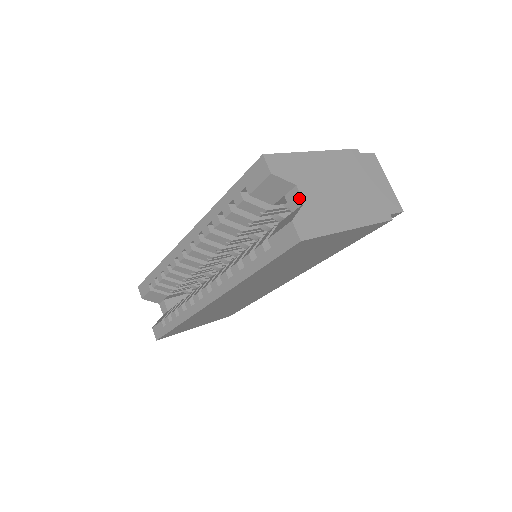
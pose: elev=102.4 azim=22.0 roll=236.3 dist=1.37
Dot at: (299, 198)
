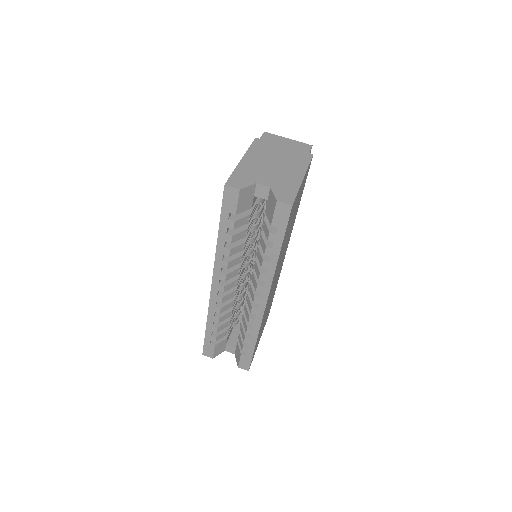
Dot at: (265, 188)
